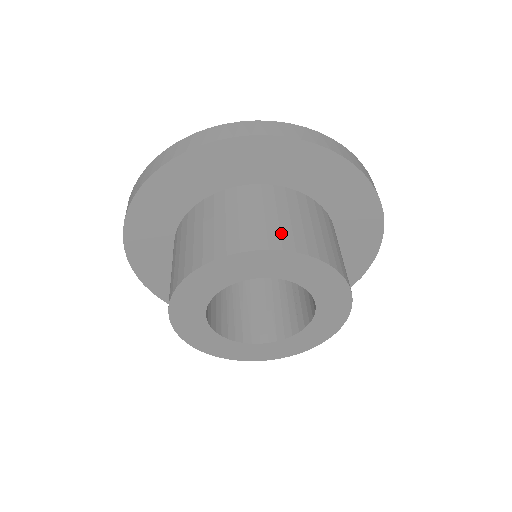
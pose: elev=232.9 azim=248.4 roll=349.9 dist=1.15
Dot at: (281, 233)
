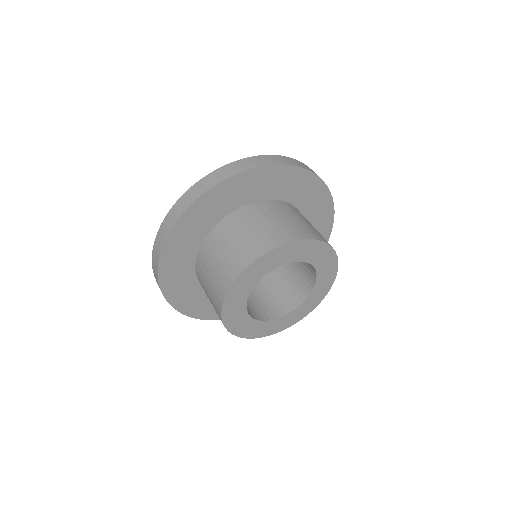
Dot at: (287, 230)
